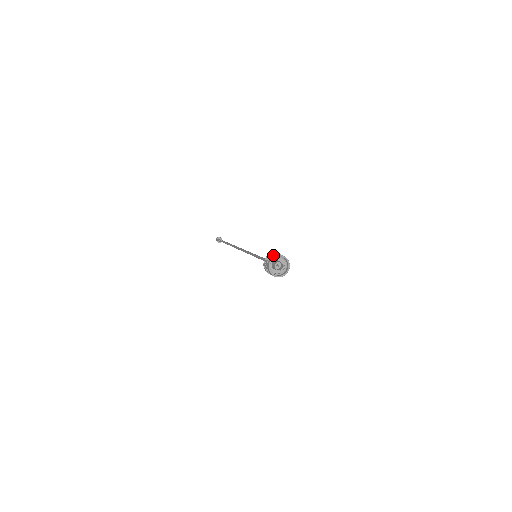
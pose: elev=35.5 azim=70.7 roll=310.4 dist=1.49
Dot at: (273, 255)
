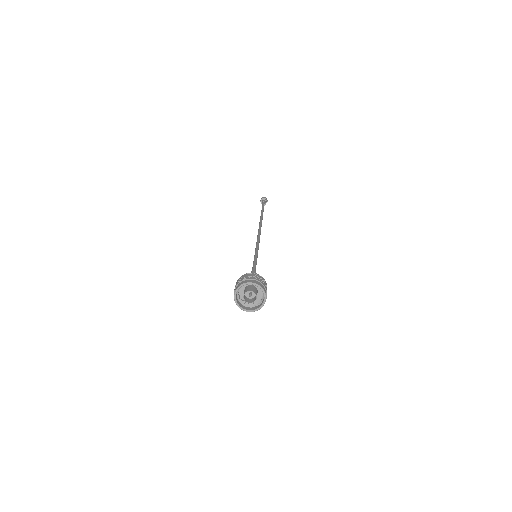
Dot at: (240, 282)
